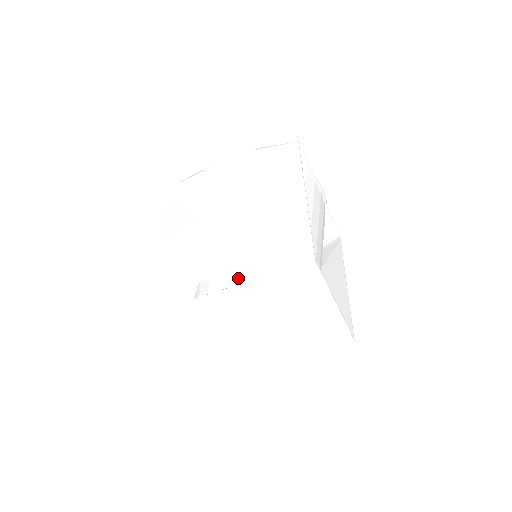
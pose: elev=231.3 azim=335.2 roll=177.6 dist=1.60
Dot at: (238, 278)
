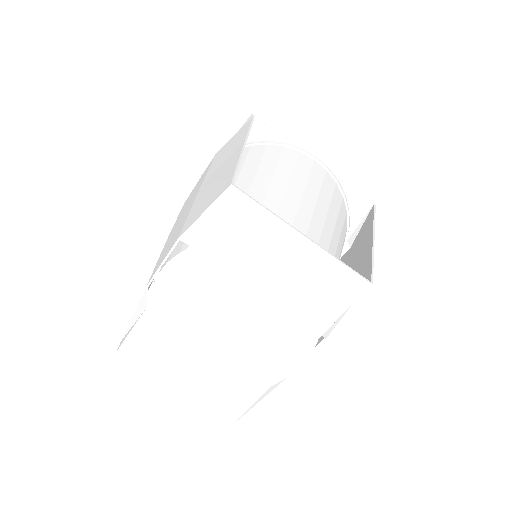
Dot at: (172, 257)
